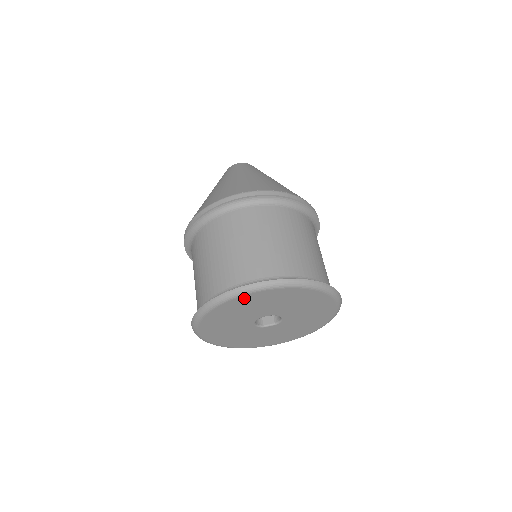
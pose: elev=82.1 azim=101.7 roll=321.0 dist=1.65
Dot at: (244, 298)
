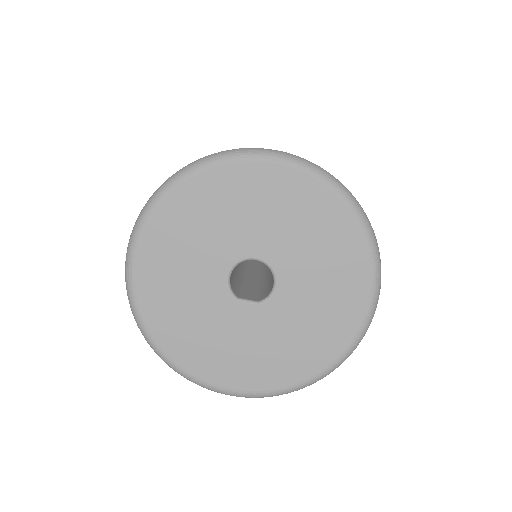
Dot at: (245, 170)
